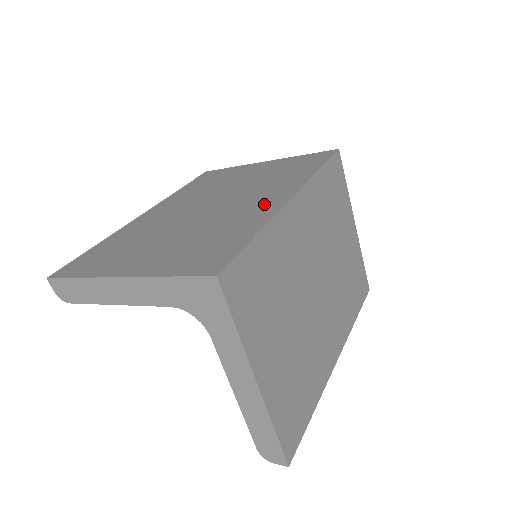
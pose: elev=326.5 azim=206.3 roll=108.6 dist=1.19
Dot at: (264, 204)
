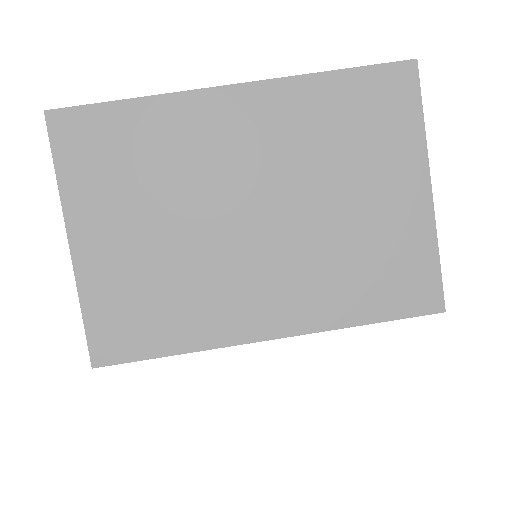
Dot at: (250, 312)
